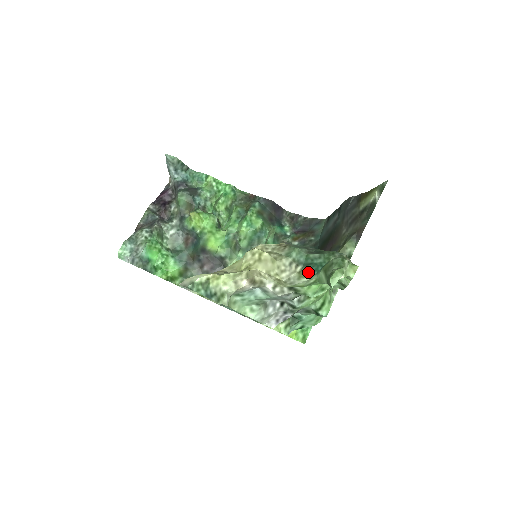
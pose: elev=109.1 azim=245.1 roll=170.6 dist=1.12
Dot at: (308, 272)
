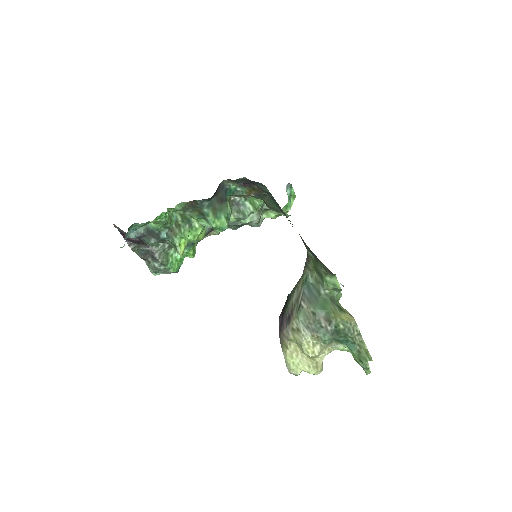
Dot at: (340, 343)
